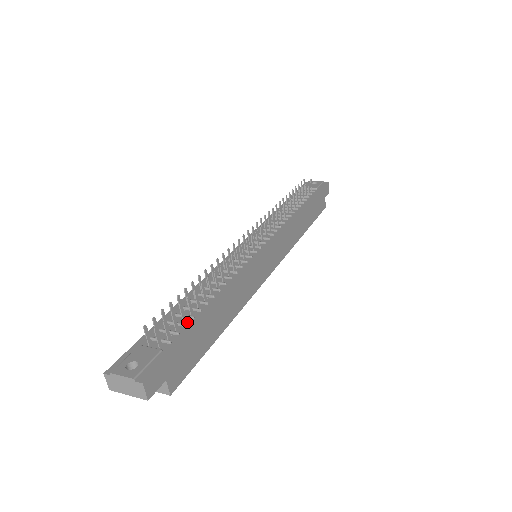
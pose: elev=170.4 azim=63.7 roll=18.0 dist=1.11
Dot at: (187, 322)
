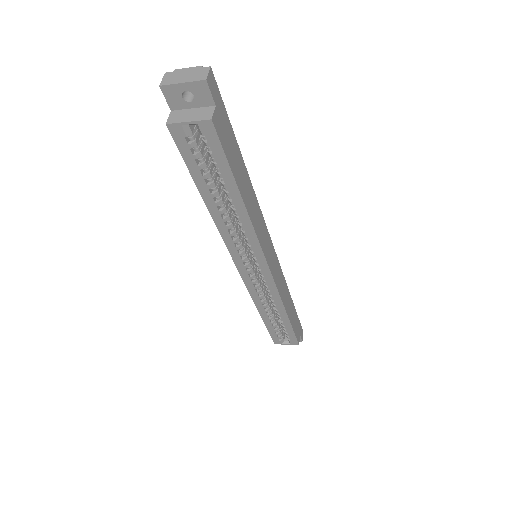
Dot at: occluded
